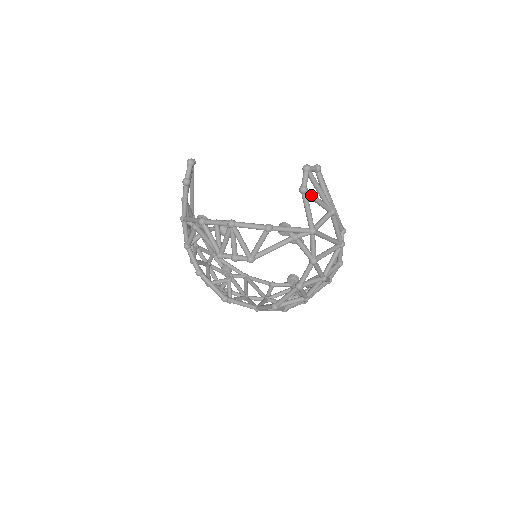
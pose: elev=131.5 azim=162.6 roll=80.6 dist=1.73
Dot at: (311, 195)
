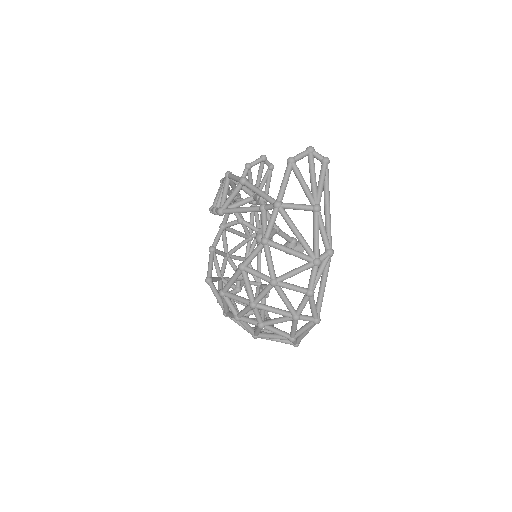
Dot at: (296, 170)
